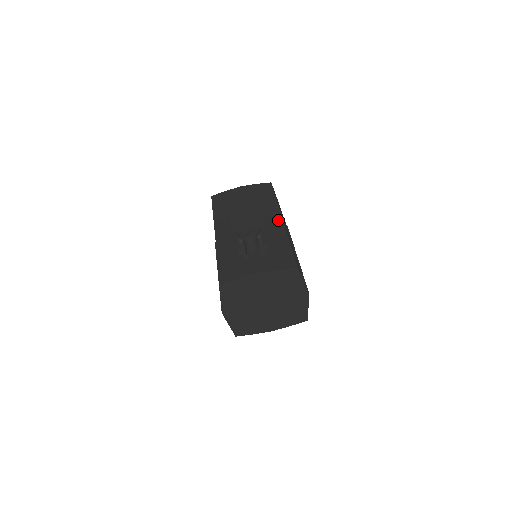
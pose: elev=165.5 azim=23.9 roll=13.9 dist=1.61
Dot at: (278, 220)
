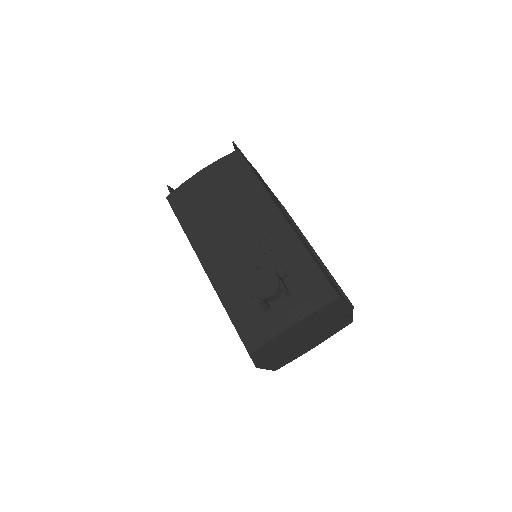
Dot at: (278, 219)
